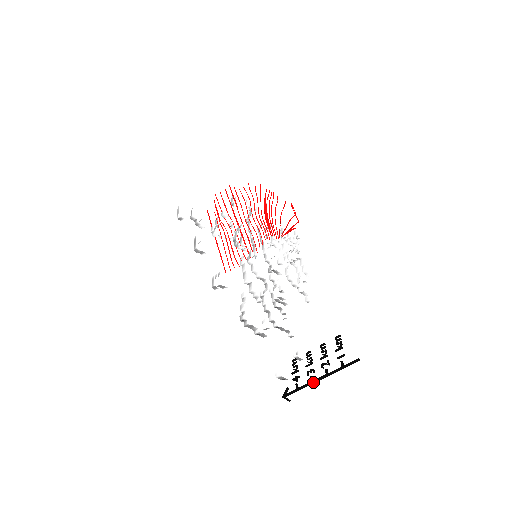
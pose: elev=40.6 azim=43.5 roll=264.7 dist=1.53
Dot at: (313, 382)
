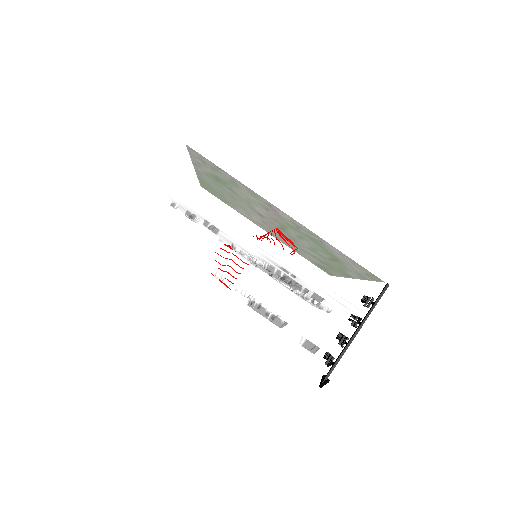
Dot at: (348, 342)
